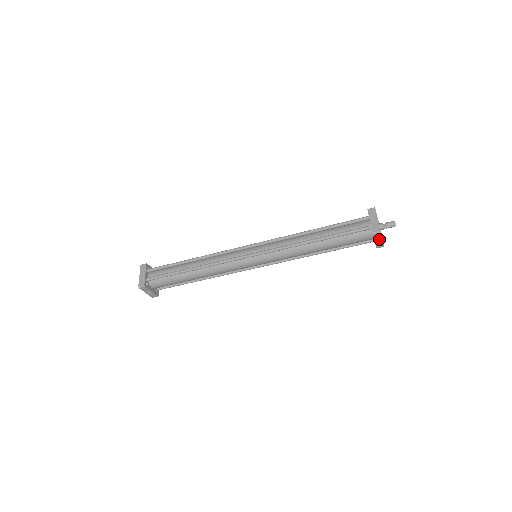
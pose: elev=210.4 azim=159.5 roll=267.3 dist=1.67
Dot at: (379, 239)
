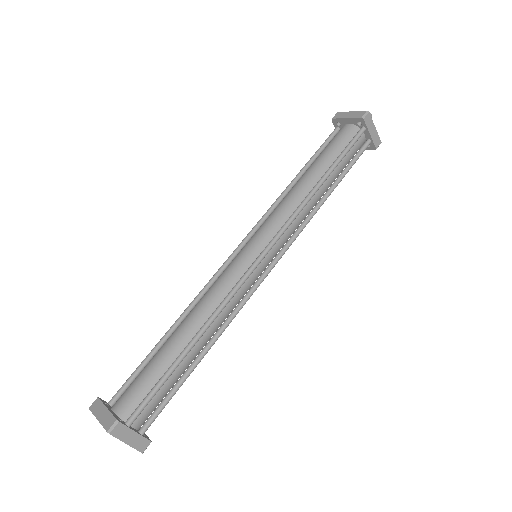
Dot at: occluded
